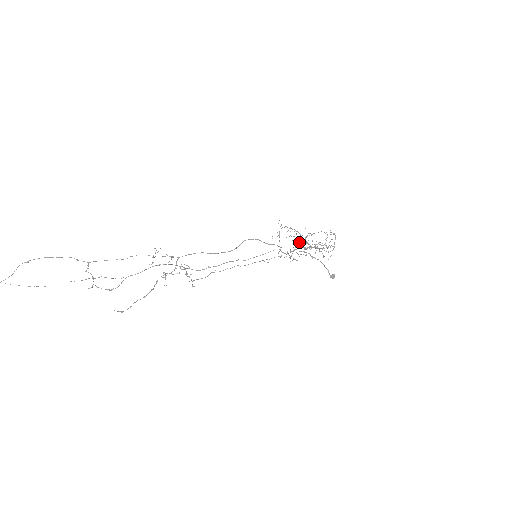
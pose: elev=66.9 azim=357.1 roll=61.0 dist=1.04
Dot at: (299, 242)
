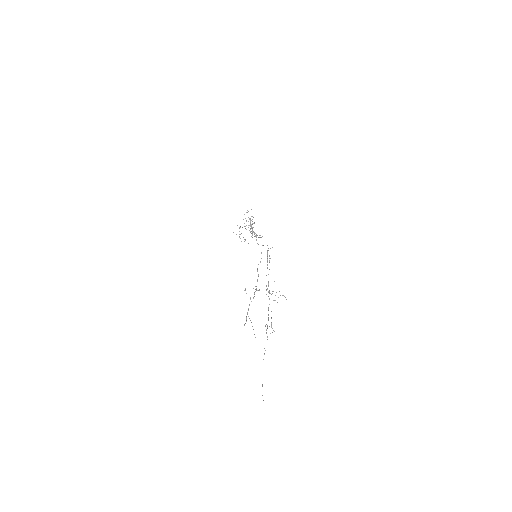
Dot at: (251, 231)
